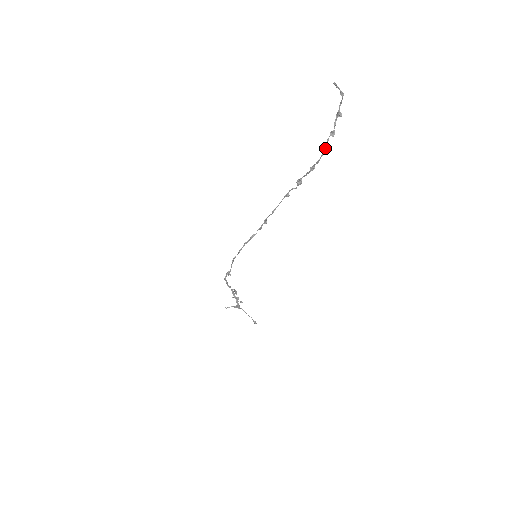
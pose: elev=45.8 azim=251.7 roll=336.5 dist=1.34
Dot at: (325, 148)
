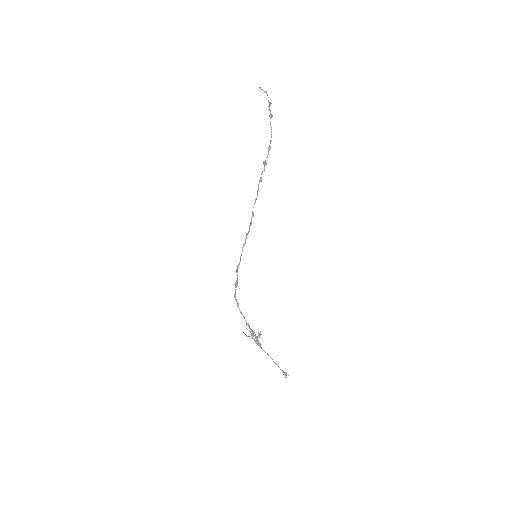
Dot at: occluded
